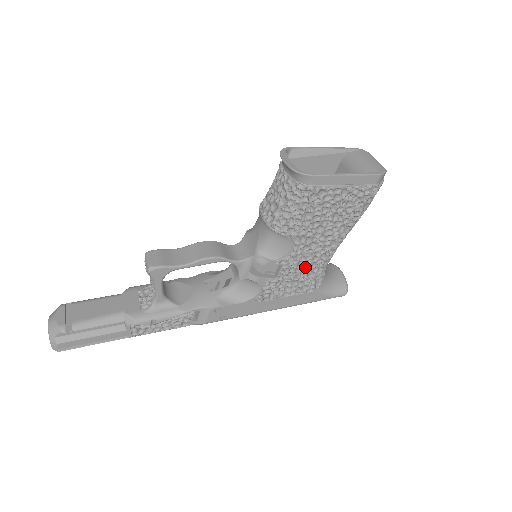
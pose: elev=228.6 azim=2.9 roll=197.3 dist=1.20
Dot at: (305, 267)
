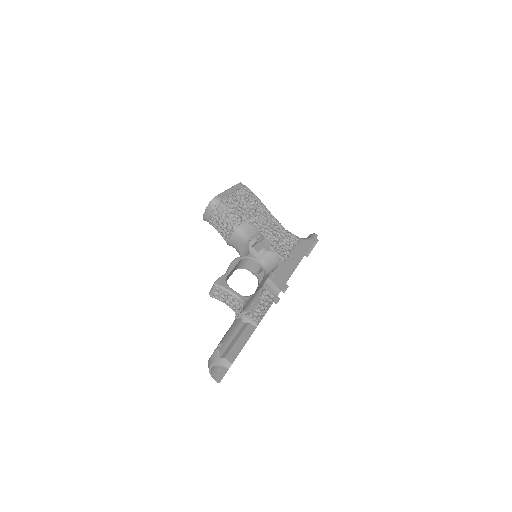
Dot at: (275, 231)
